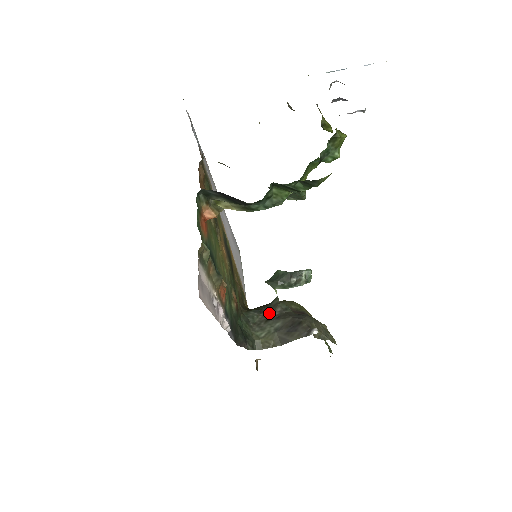
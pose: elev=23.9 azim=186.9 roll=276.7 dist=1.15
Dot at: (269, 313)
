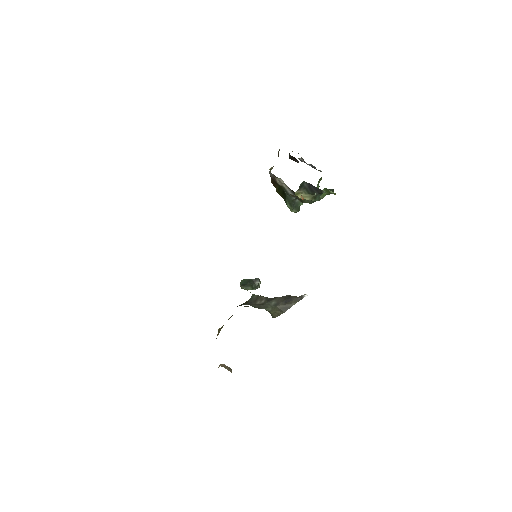
Dot at: (258, 301)
